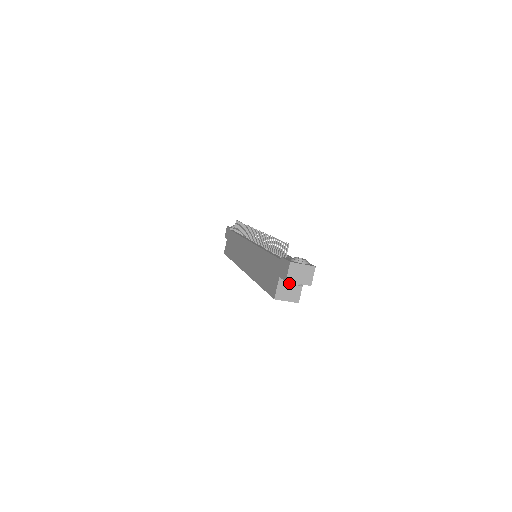
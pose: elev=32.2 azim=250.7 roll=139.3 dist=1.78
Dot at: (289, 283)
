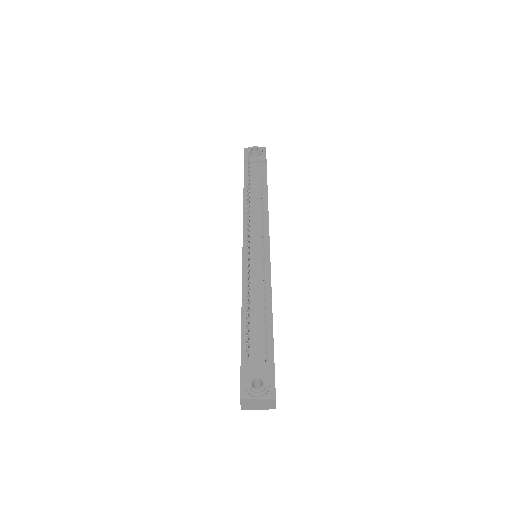
Dot at: occluded
